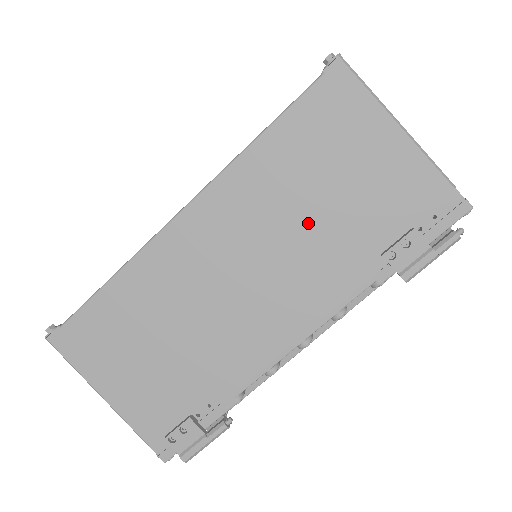
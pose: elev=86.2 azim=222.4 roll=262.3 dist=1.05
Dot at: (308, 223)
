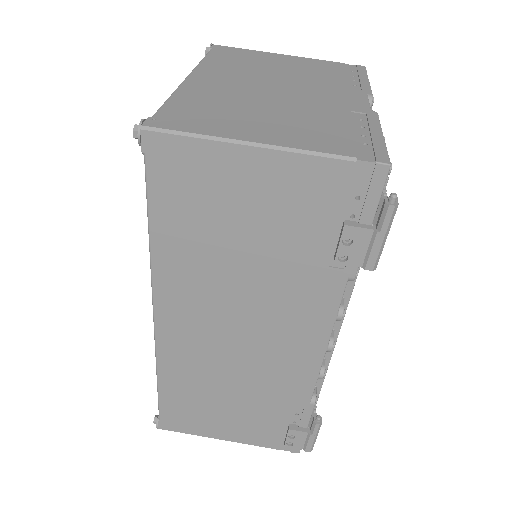
Dot at: (250, 273)
